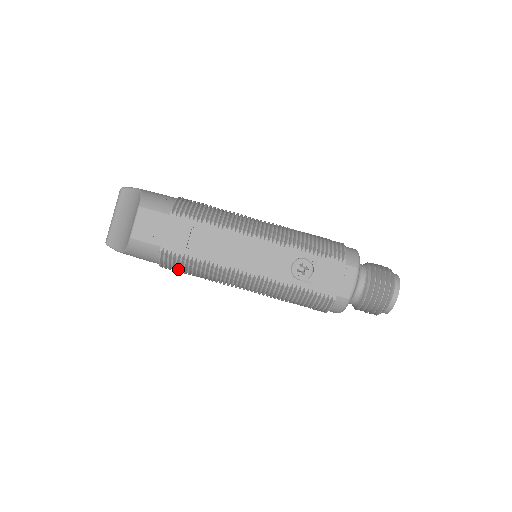
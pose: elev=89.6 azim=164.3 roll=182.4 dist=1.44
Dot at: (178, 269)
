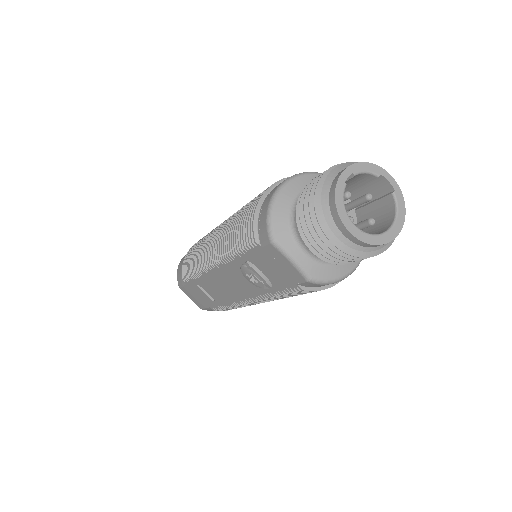
Dot at: occluded
